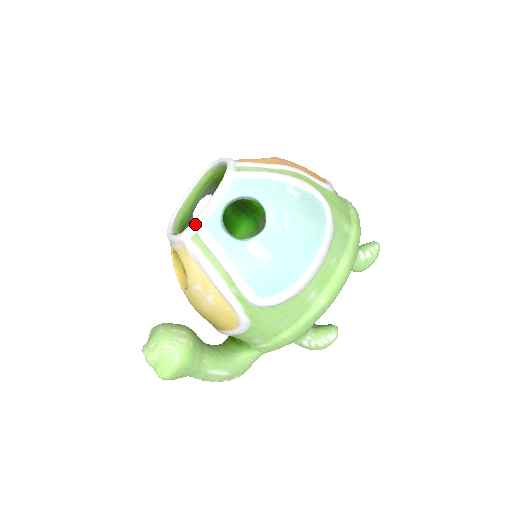
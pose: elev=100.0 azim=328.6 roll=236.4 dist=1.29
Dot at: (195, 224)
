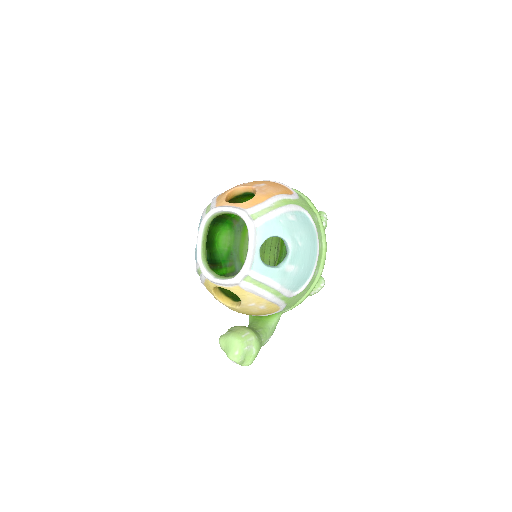
Dot at: (246, 271)
